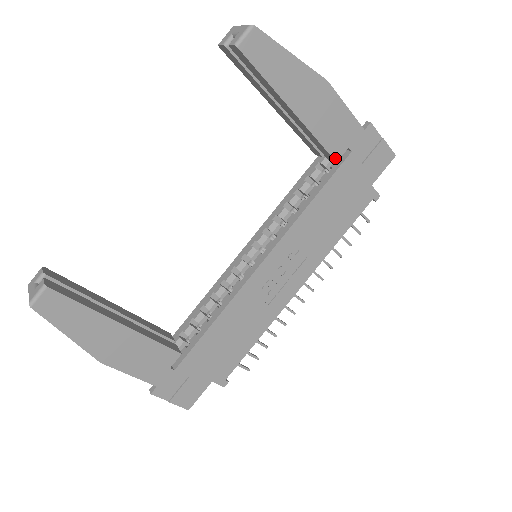
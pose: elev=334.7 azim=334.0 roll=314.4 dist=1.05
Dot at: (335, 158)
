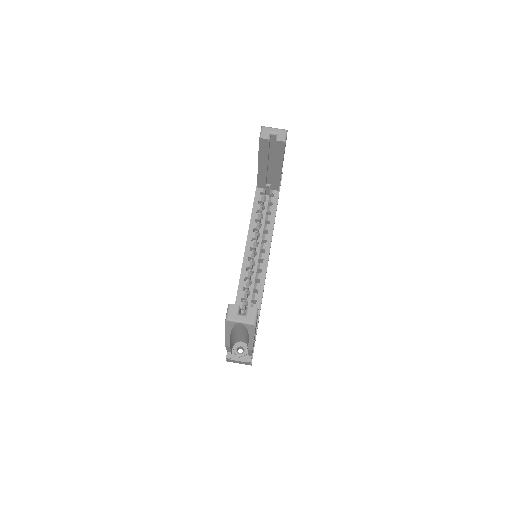
Dot at: occluded
